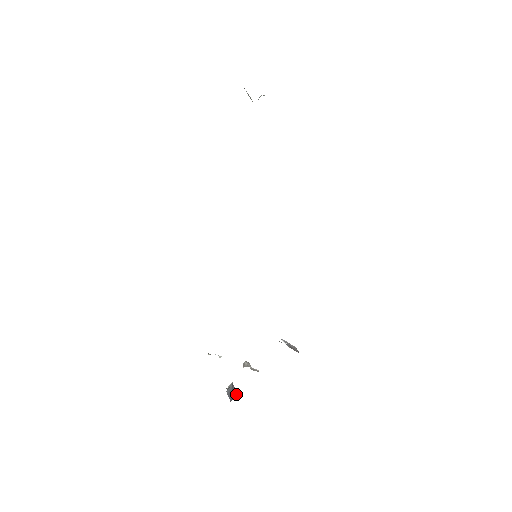
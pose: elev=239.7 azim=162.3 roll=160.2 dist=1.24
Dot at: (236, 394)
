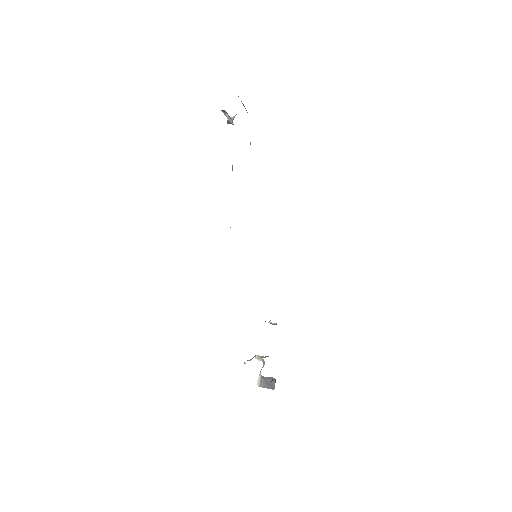
Dot at: (274, 381)
